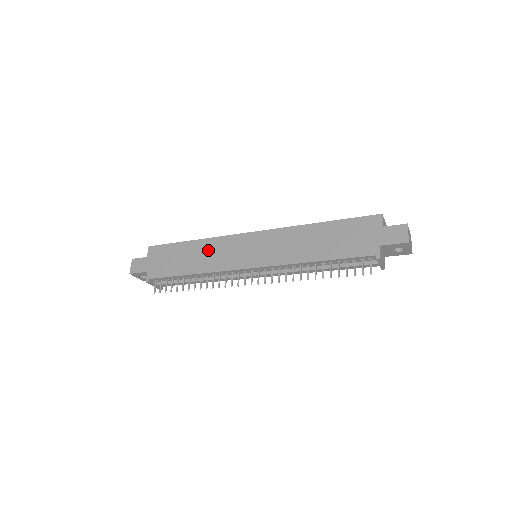
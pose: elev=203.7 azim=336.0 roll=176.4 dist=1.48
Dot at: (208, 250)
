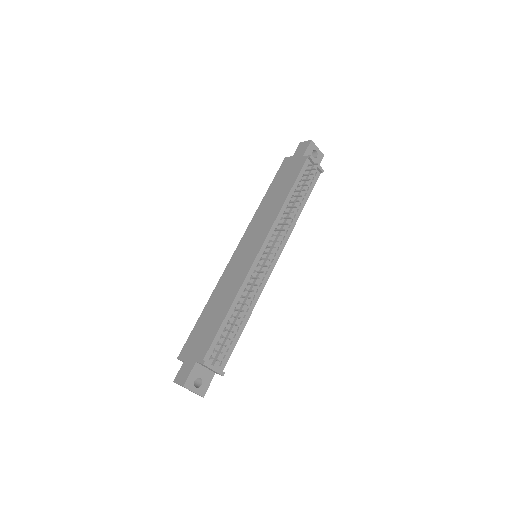
Dot at: (222, 290)
